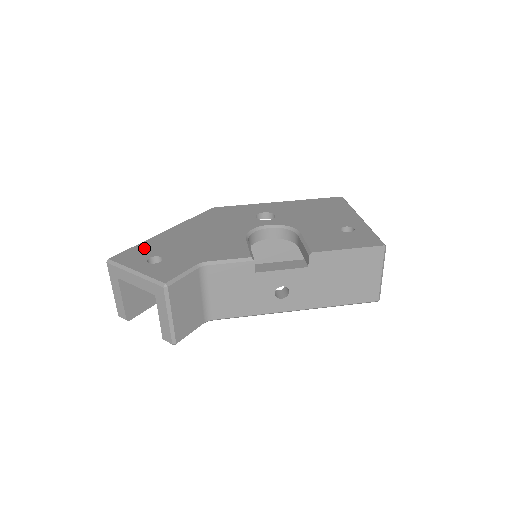
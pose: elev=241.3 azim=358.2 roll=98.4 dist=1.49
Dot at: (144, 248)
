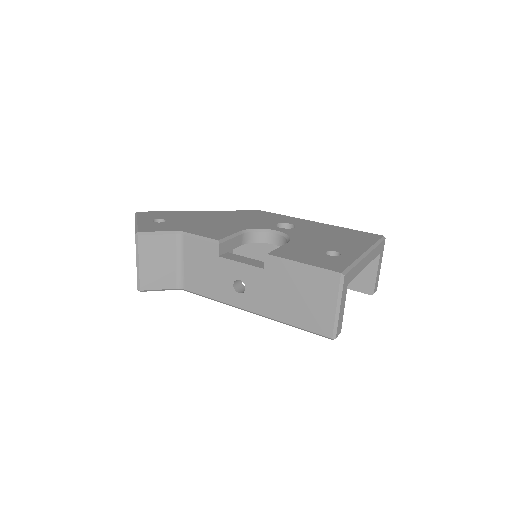
Dot at: (167, 214)
